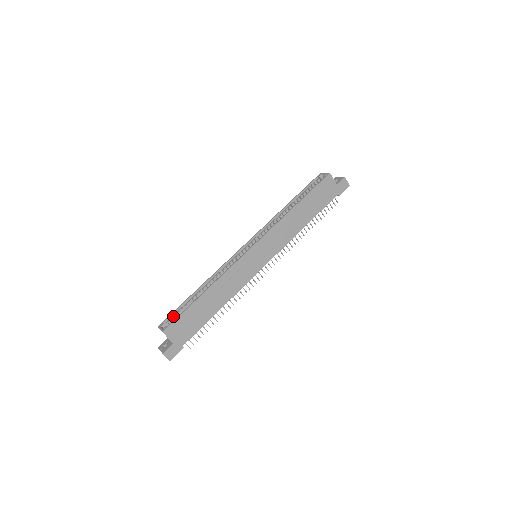
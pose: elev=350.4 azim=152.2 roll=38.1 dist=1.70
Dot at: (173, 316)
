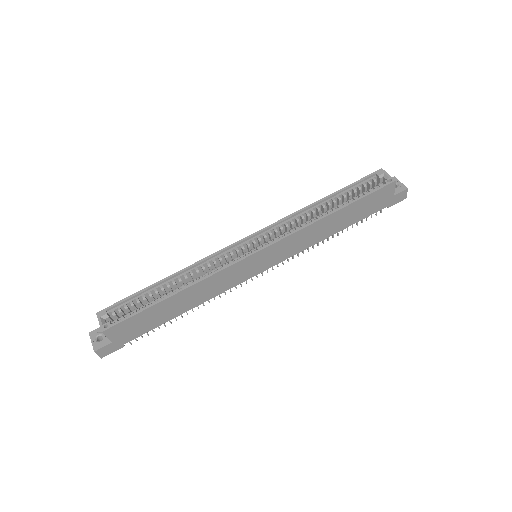
Dot at: (122, 305)
